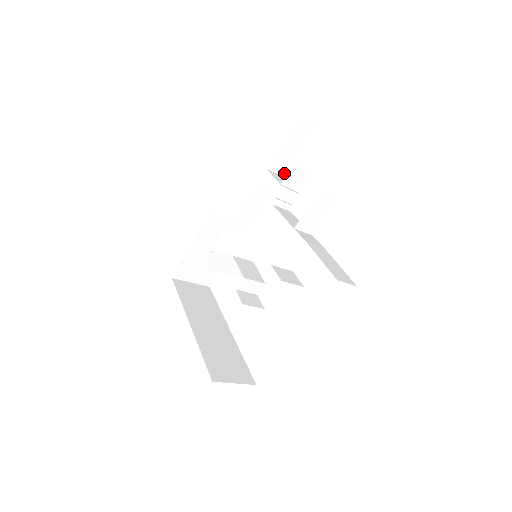
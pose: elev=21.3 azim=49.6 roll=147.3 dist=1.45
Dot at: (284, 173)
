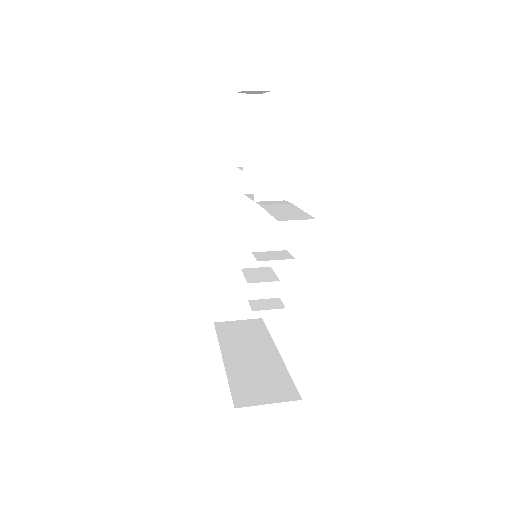
Dot at: occluded
